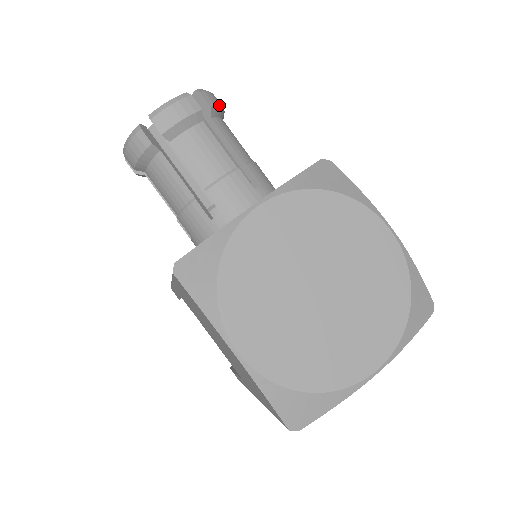
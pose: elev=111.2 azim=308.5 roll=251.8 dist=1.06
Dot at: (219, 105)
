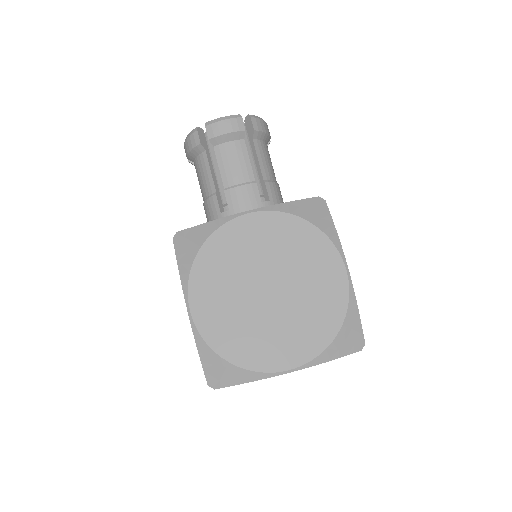
Dot at: (264, 131)
